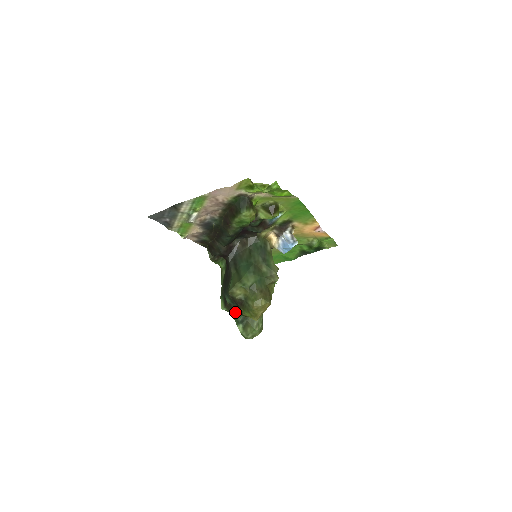
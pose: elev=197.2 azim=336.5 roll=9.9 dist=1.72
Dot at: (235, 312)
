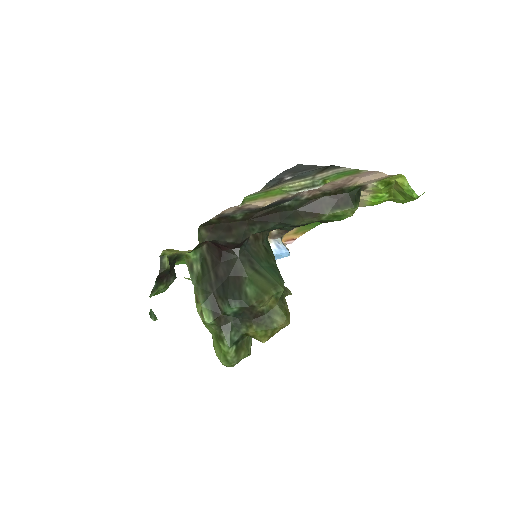
Dot at: (232, 328)
